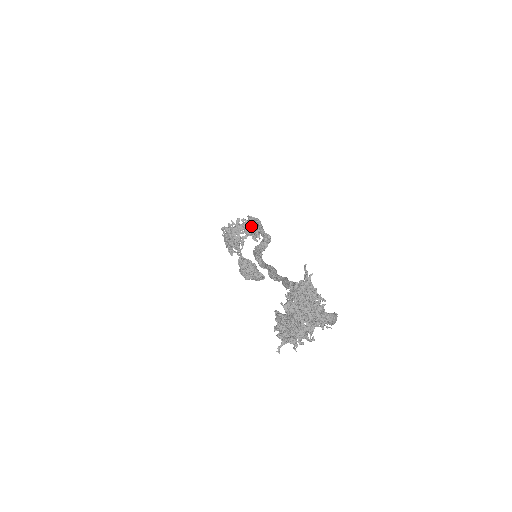
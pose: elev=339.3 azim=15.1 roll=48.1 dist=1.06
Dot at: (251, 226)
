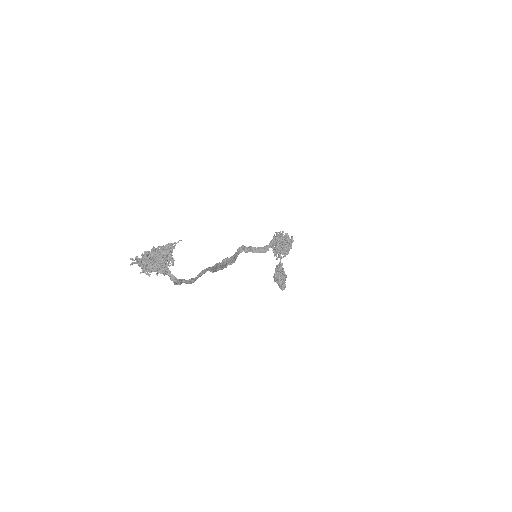
Dot at: occluded
